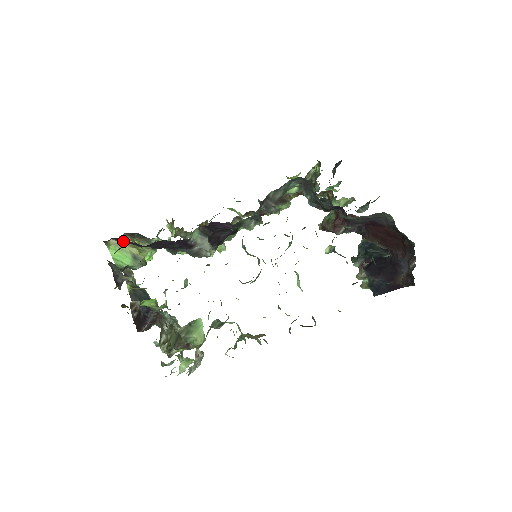
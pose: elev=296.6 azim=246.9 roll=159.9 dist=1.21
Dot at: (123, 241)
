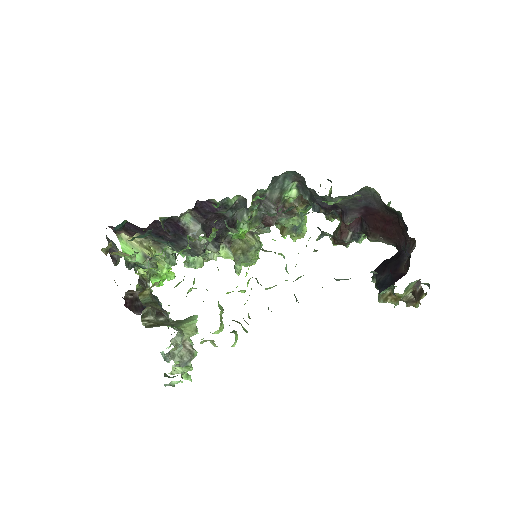
Dot at: (126, 225)
